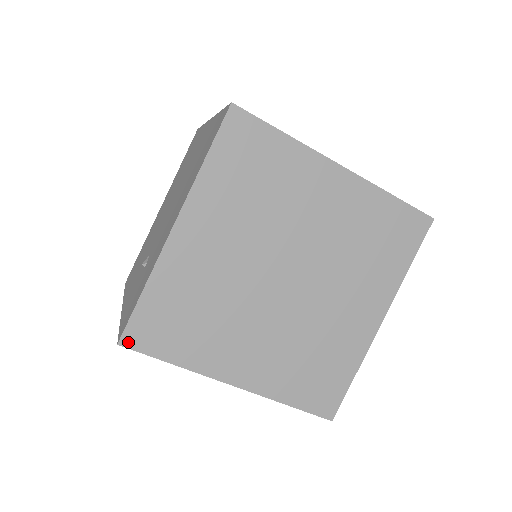
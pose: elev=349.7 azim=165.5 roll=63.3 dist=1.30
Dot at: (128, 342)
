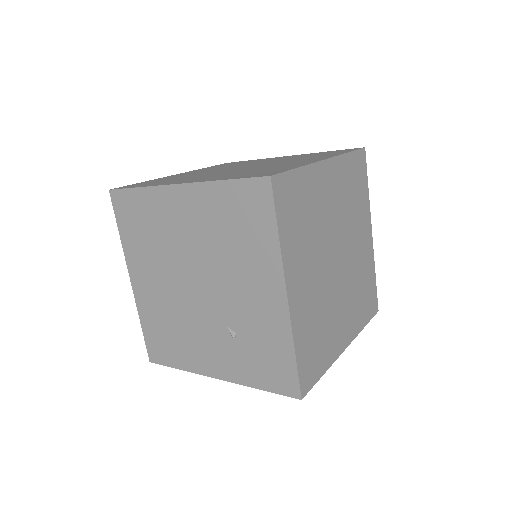
Dot at: (304, 391)
